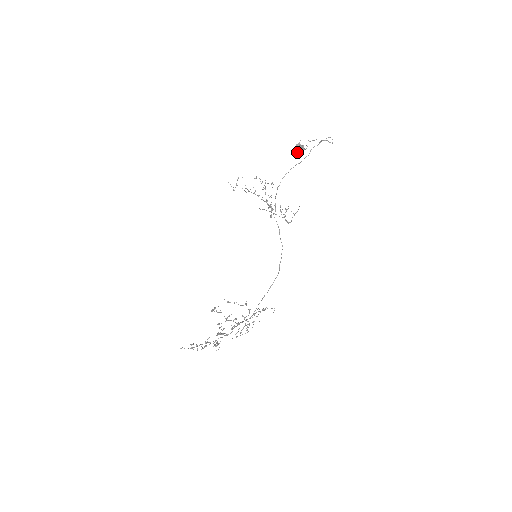
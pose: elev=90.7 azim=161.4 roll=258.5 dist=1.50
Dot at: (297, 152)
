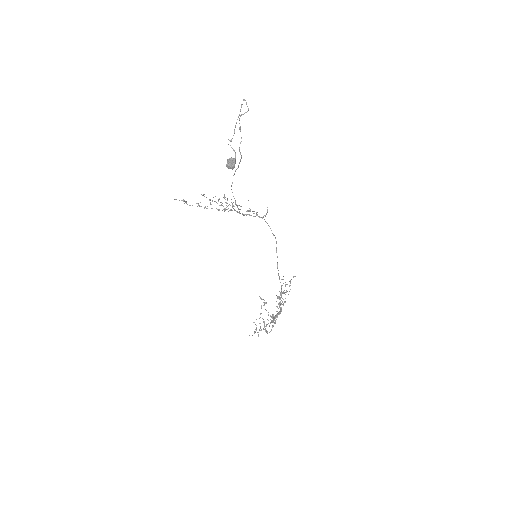
Dot at: occluded
